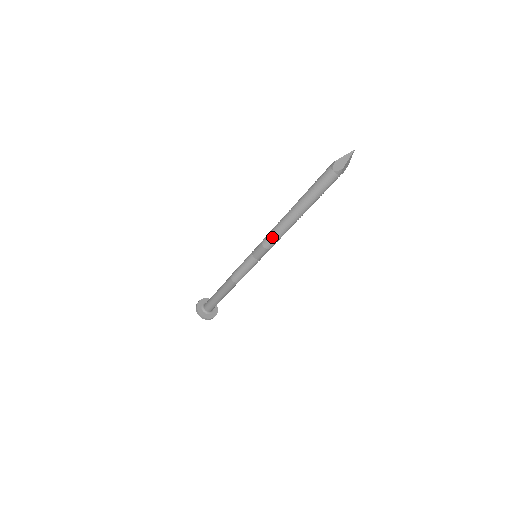
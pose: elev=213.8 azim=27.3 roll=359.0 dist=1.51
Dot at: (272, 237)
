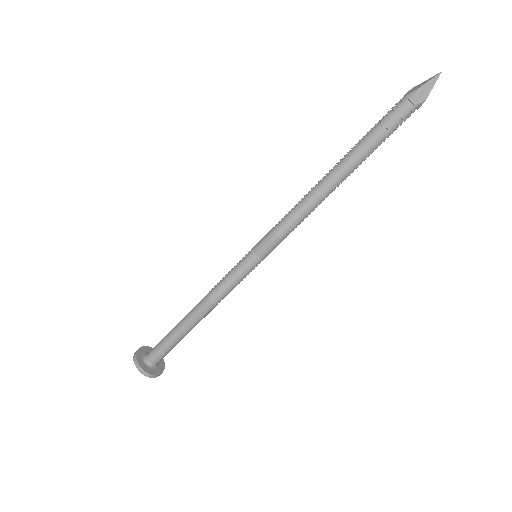
Dot at: (296, 220)
